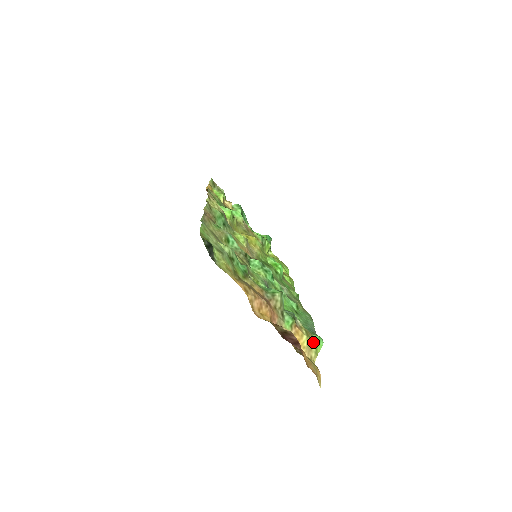
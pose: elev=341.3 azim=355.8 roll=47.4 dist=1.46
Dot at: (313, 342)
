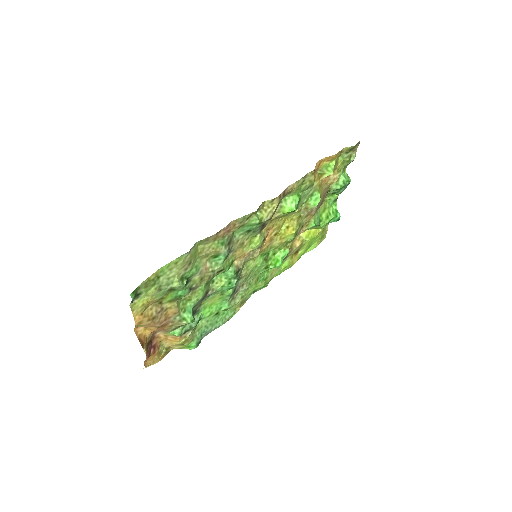
Dot at: (185, 345)
